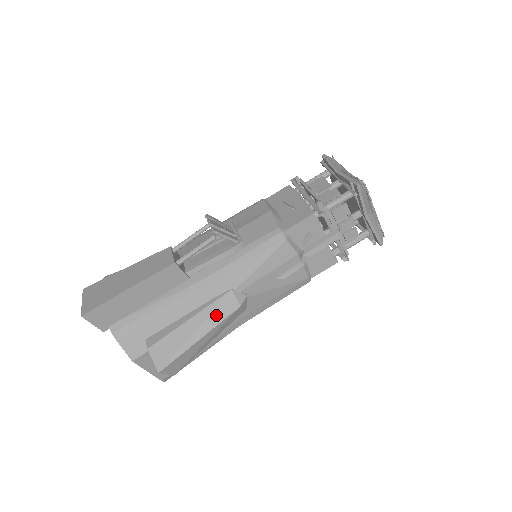
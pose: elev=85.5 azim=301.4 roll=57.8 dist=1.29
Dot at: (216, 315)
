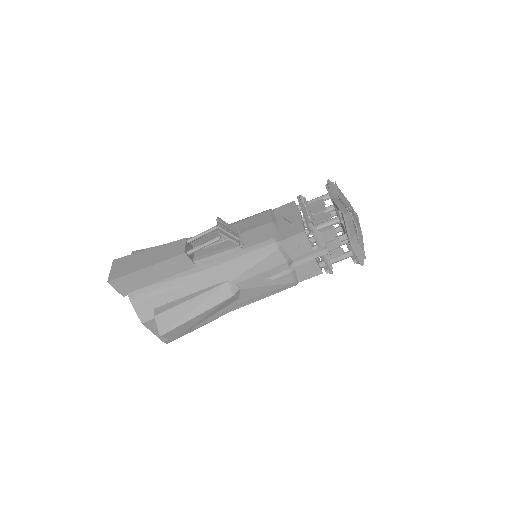
Dot at: (212, 299)
